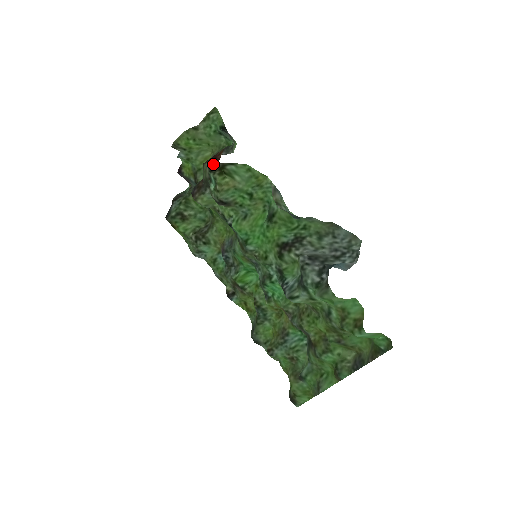
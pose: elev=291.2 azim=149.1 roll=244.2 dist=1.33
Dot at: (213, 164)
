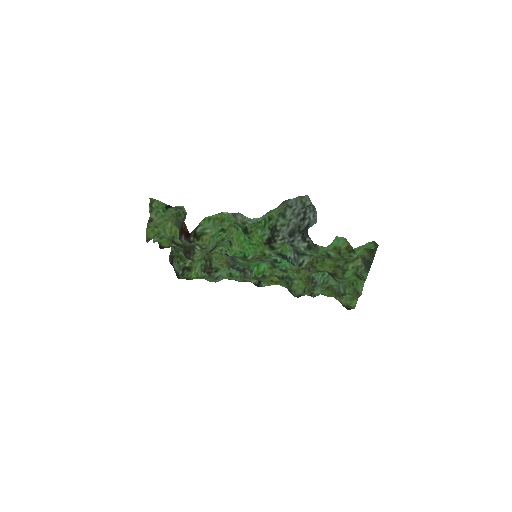
Dot at: (188, 237)
